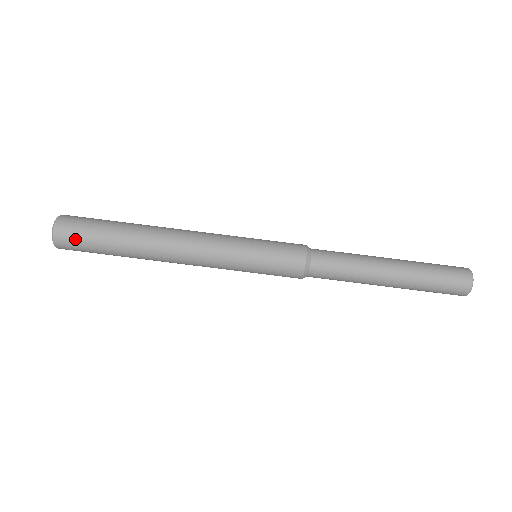
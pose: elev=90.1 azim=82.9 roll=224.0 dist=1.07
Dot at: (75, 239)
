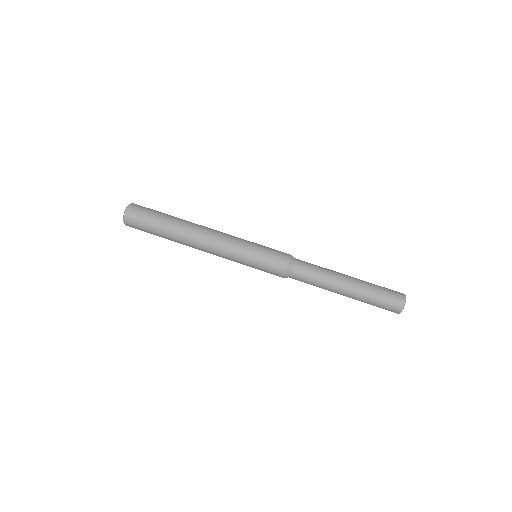
Dot at: (138, 221)
